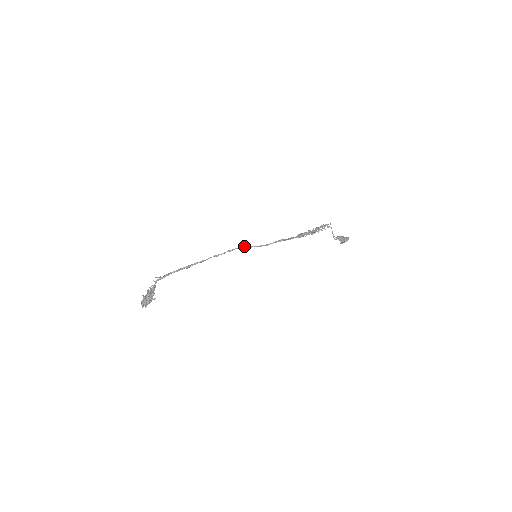
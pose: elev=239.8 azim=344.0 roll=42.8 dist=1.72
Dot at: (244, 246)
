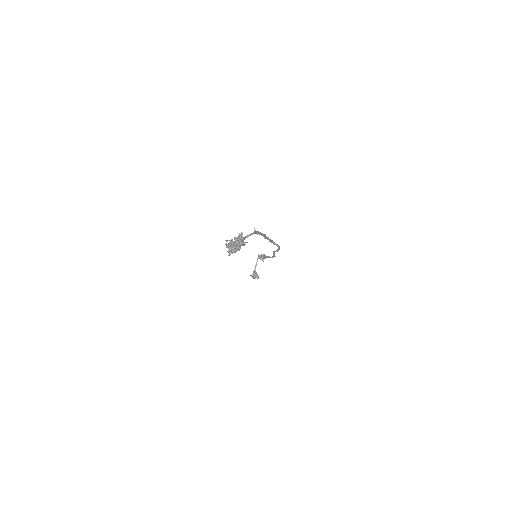
Dot at: occluded
